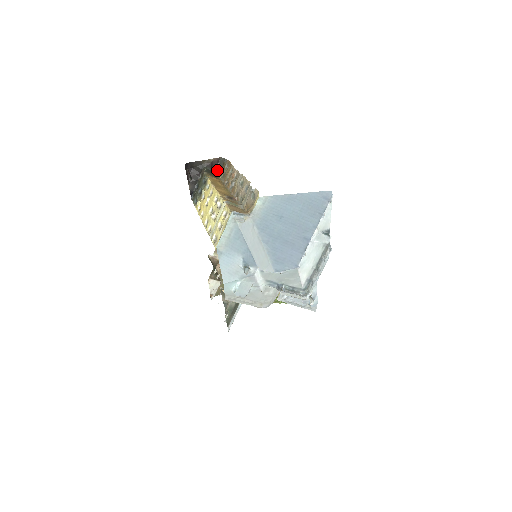
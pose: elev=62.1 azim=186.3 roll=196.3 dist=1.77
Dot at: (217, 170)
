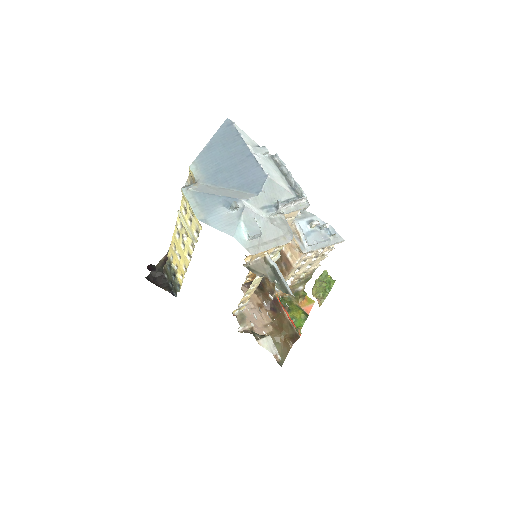
Dot at: occluded
